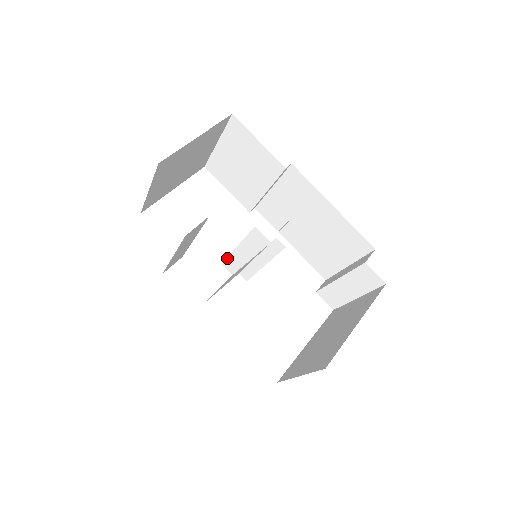
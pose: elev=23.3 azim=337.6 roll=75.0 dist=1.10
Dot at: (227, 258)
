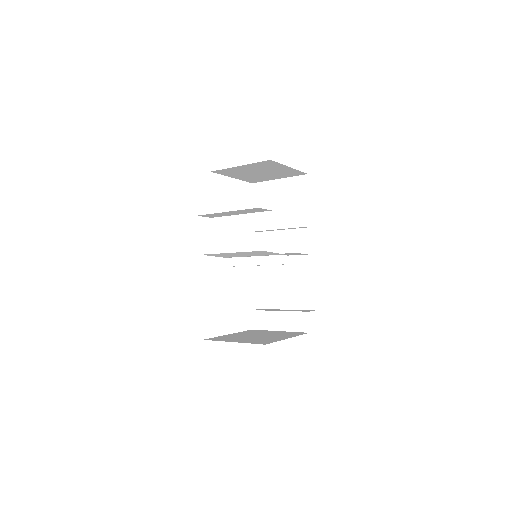
Dot at: (235, 243)
